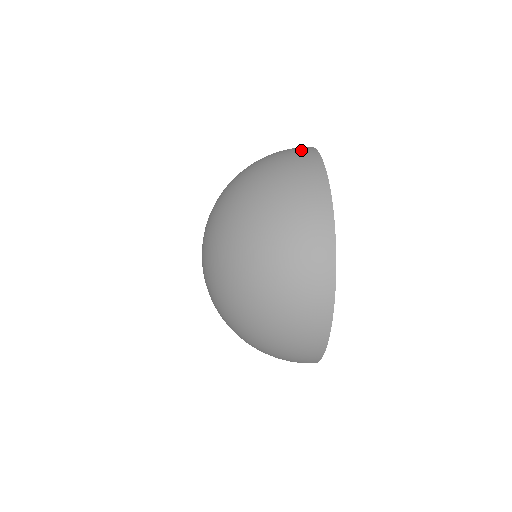
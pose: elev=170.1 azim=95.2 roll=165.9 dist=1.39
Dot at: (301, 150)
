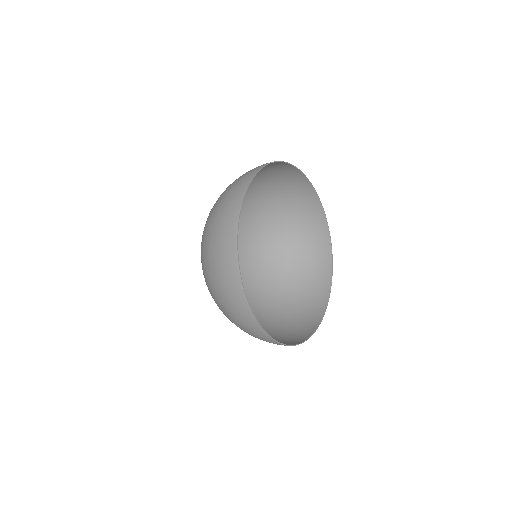
Dot at: (285, 169)
